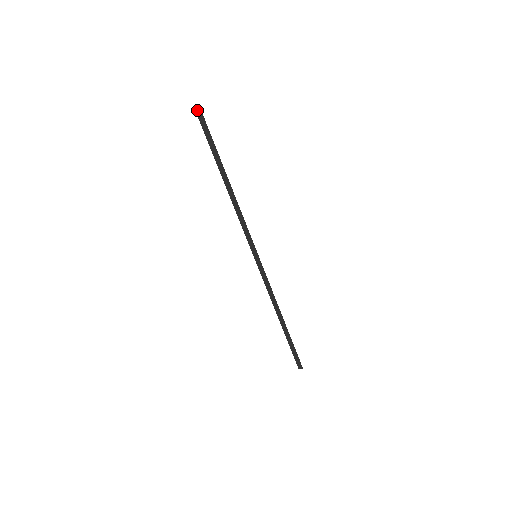
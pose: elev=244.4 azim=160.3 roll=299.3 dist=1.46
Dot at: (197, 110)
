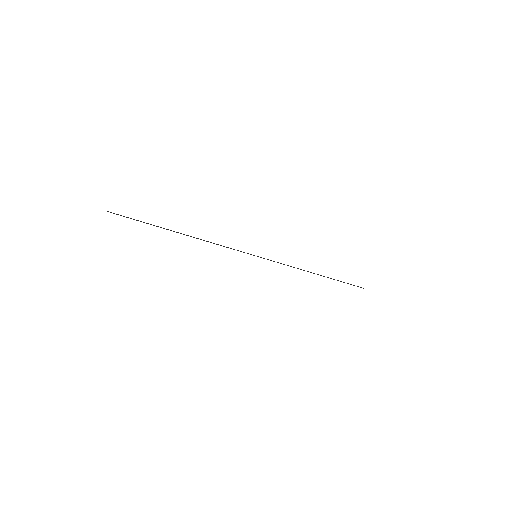
Dot at: (110, 212)
